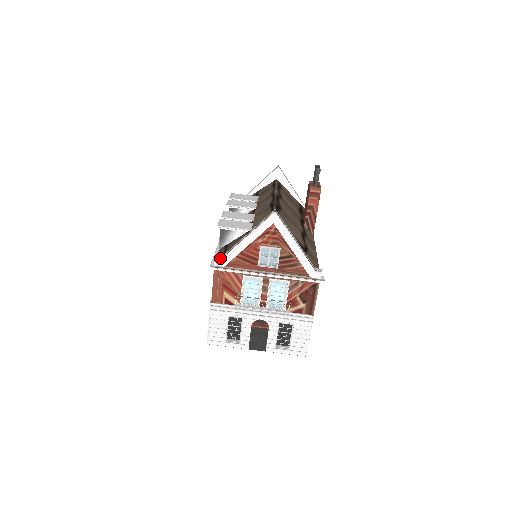
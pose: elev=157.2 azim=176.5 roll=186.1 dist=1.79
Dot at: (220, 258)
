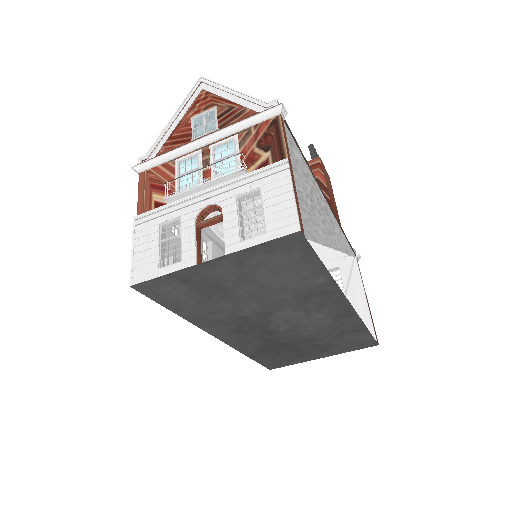
Dot at: (146, 158)
